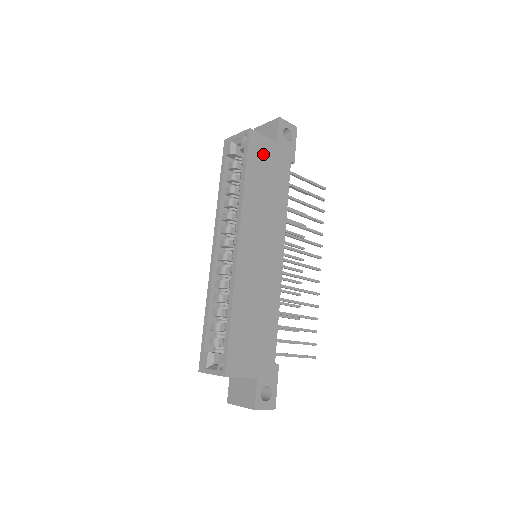
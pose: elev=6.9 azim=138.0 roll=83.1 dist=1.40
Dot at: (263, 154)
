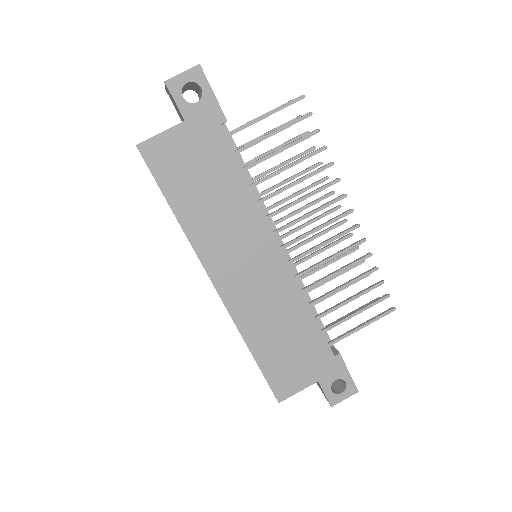
Dot at: (175, 158)
